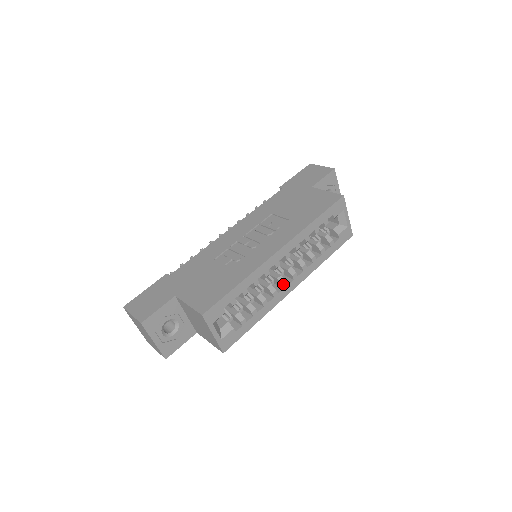
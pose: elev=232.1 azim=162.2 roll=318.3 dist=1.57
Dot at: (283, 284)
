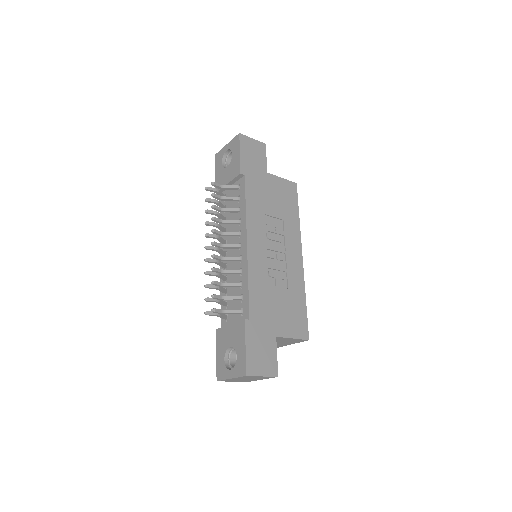
Dot at: occluded
